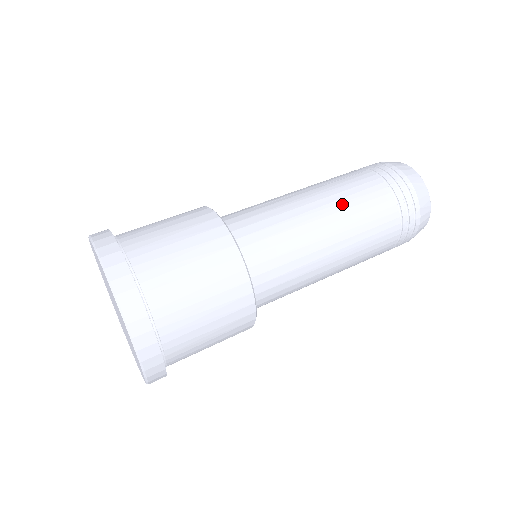
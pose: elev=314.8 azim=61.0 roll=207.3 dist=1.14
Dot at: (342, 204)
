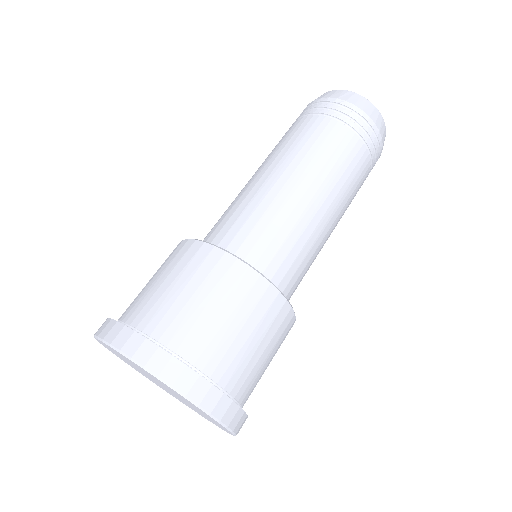
Dot at: (289, 155)
